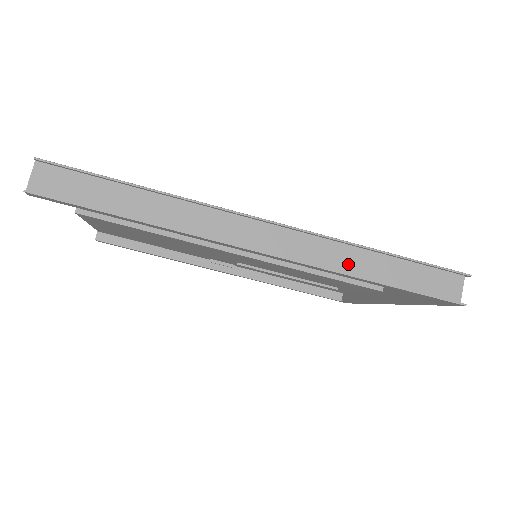
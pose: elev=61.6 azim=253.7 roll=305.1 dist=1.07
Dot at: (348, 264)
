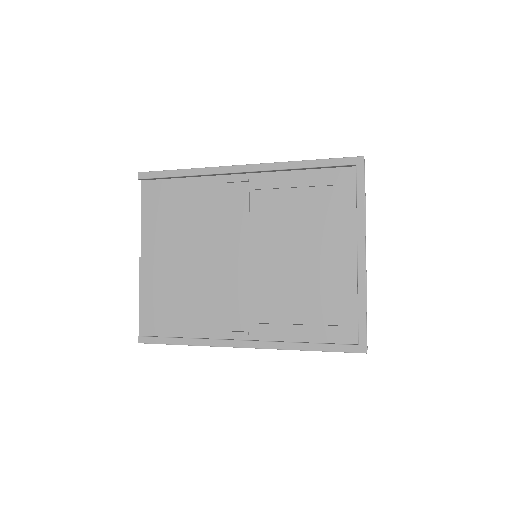
Dot at: occluded
